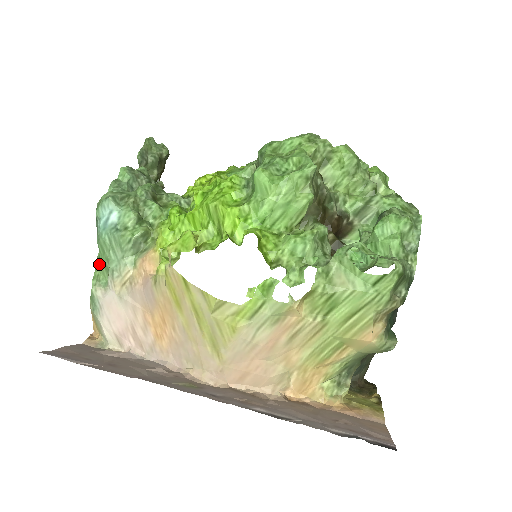
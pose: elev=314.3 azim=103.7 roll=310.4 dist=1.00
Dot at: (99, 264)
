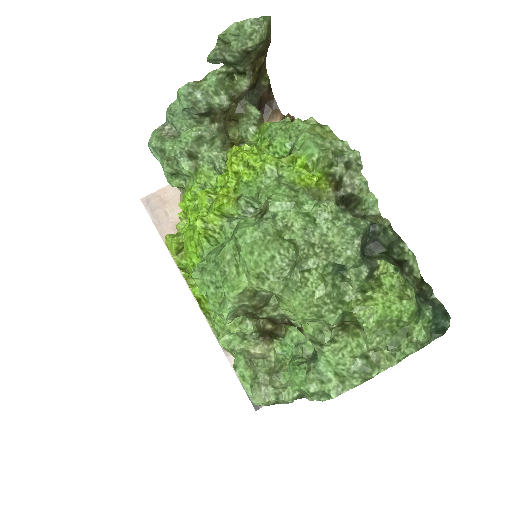
Dot at: occluded
